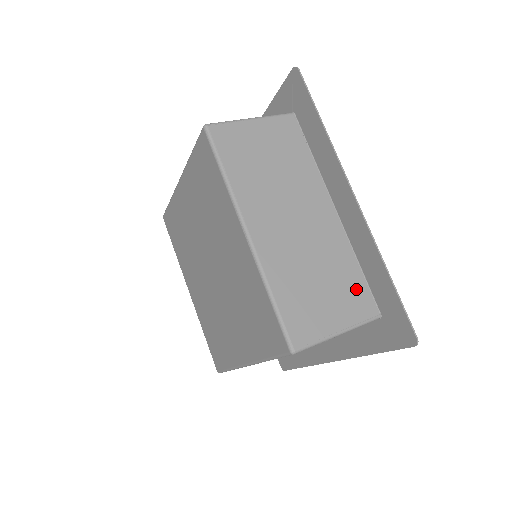
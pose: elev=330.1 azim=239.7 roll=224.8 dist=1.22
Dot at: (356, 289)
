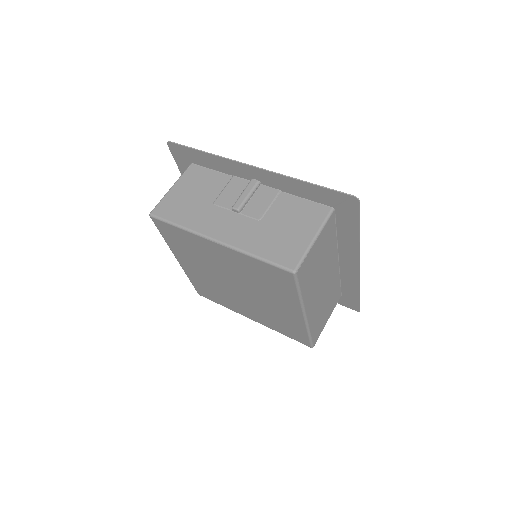
Dot at: (336, 294)
